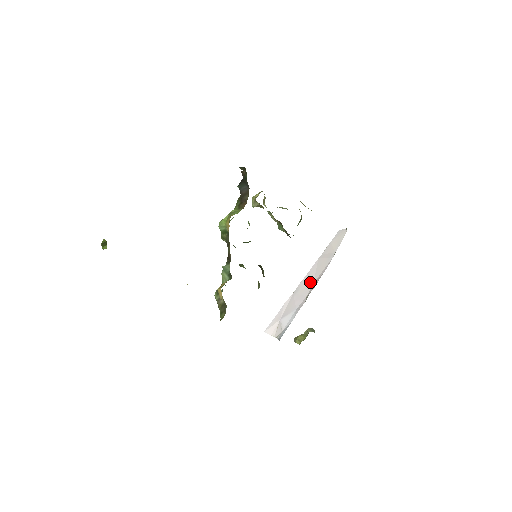
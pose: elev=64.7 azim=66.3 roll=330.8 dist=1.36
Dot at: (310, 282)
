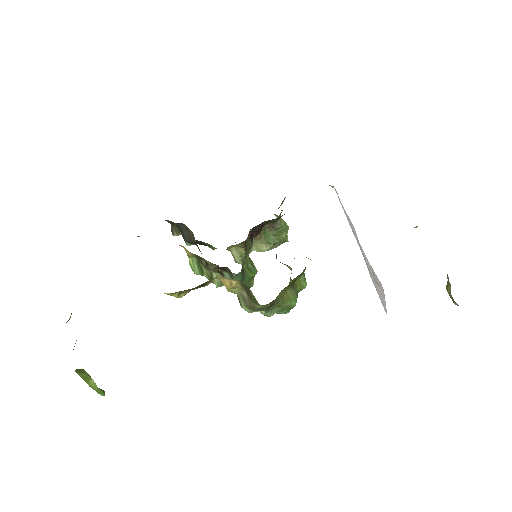
Dot at: occluded
